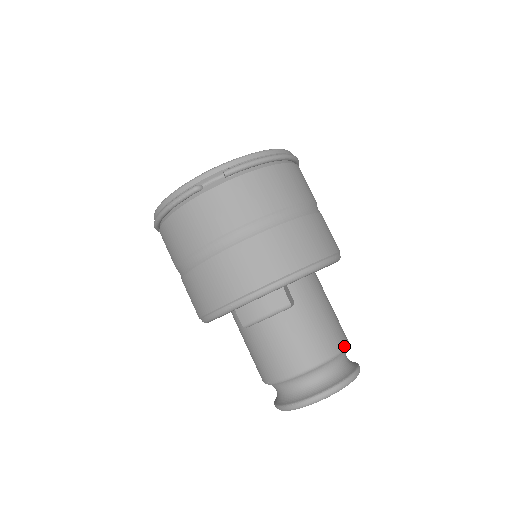
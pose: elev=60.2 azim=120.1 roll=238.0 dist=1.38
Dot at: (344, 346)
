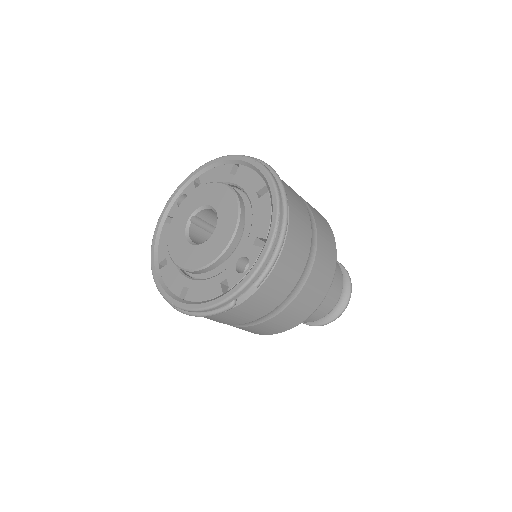
Dot at: occluded
